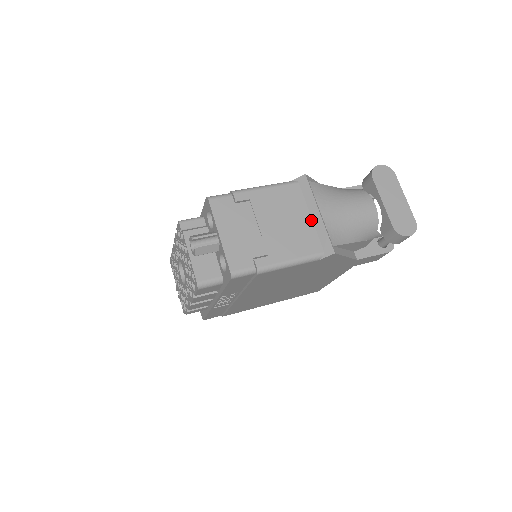
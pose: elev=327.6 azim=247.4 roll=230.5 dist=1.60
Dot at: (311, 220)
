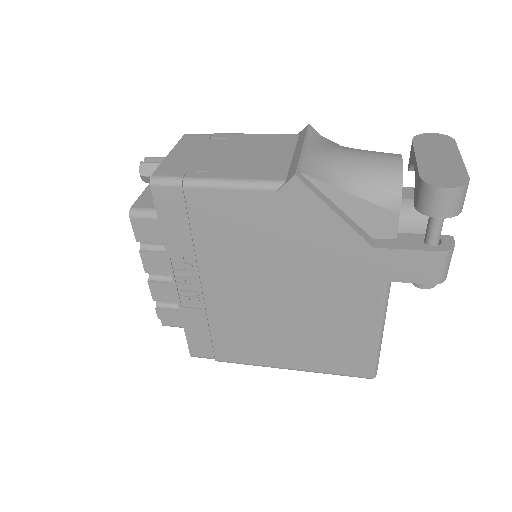
Dot at: (291, 157)
